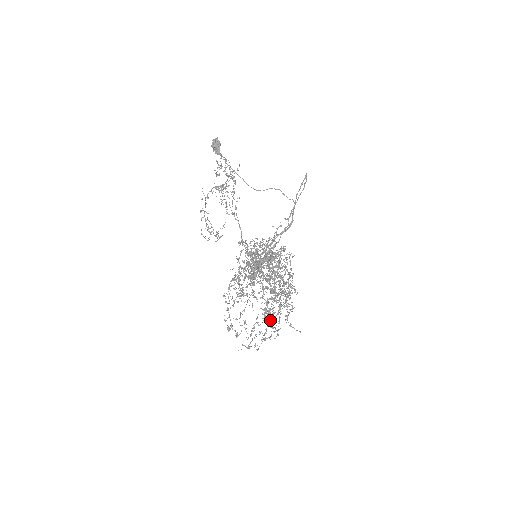
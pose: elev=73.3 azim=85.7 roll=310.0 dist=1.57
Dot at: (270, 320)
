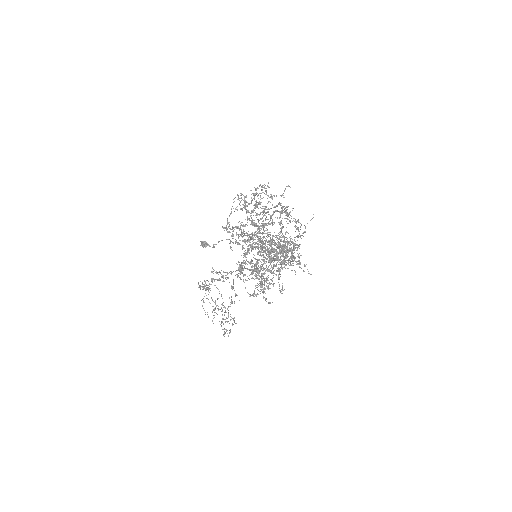
Dot at: (274, 212)
